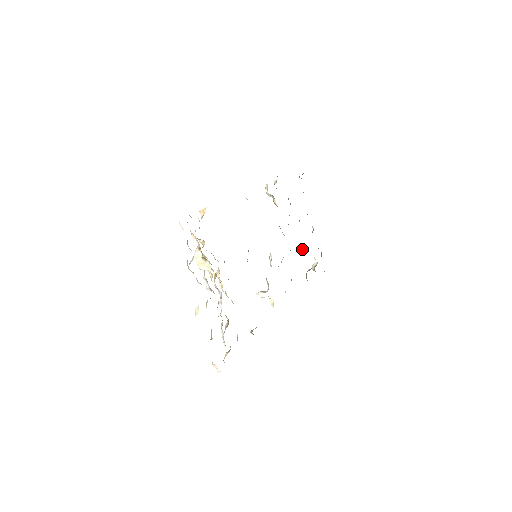
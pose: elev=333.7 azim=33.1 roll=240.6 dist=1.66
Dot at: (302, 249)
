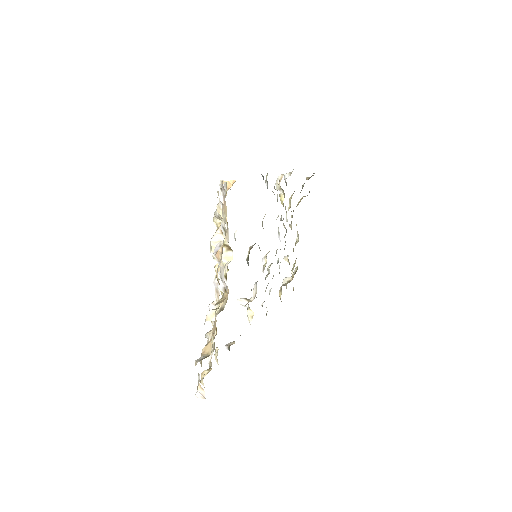
Dot at: occluded
